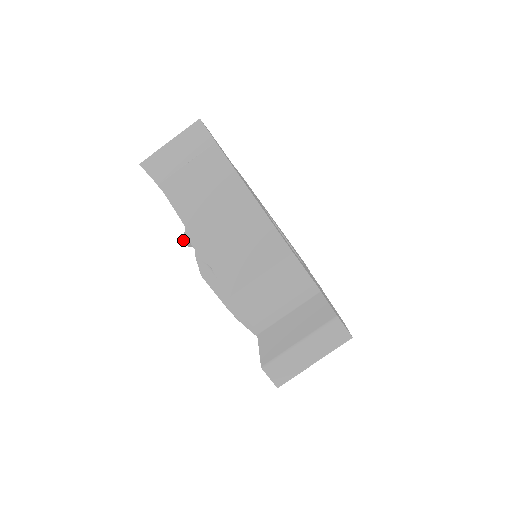
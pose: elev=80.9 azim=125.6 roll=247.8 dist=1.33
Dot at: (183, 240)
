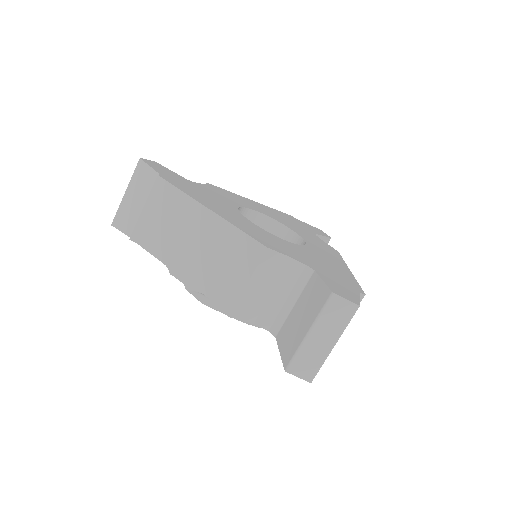
Dot at: occluded
